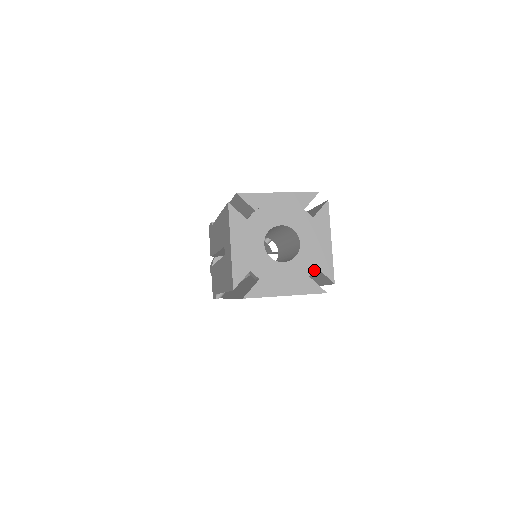
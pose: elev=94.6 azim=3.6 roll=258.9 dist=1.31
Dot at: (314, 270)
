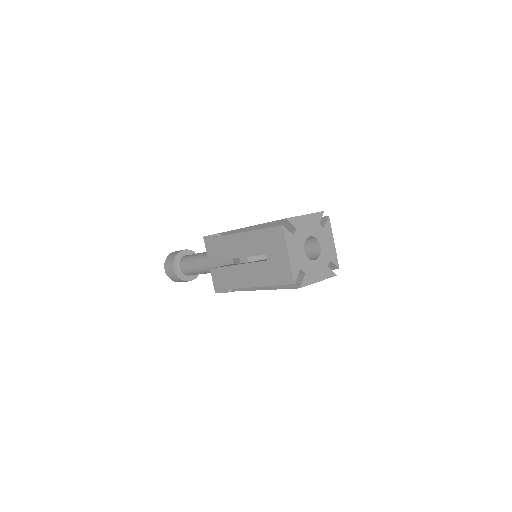
Dot at: occluded
